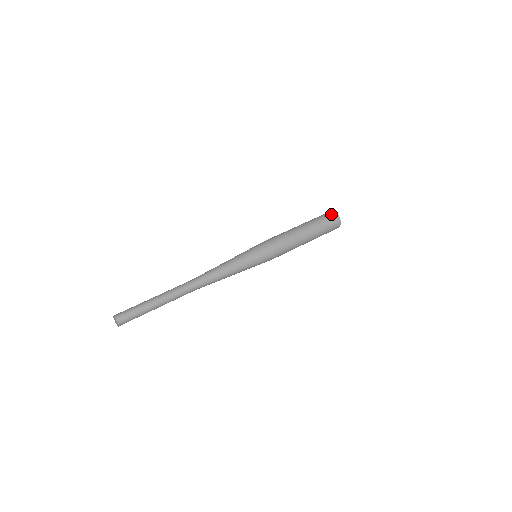
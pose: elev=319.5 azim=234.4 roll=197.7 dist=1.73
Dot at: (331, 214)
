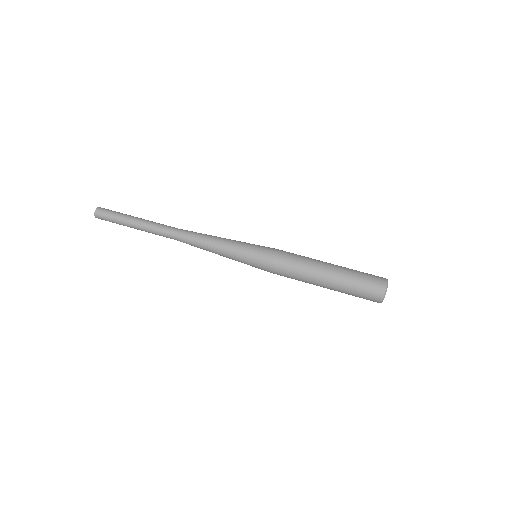
Dot at: (379, 280)
